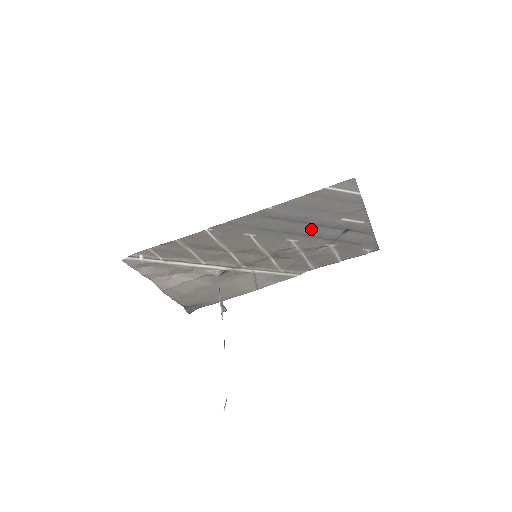
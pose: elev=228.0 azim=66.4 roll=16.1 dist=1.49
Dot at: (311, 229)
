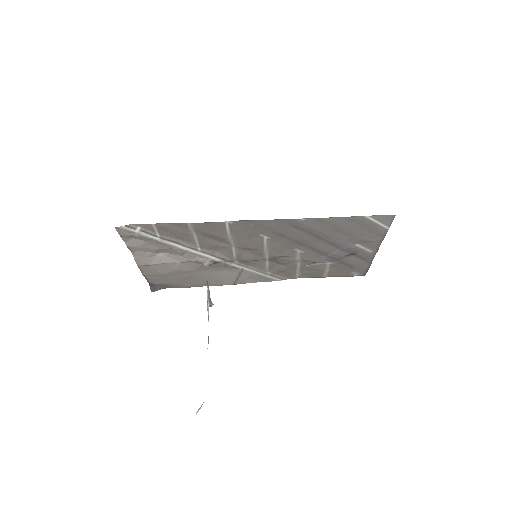
Dot at: (323, 246)
